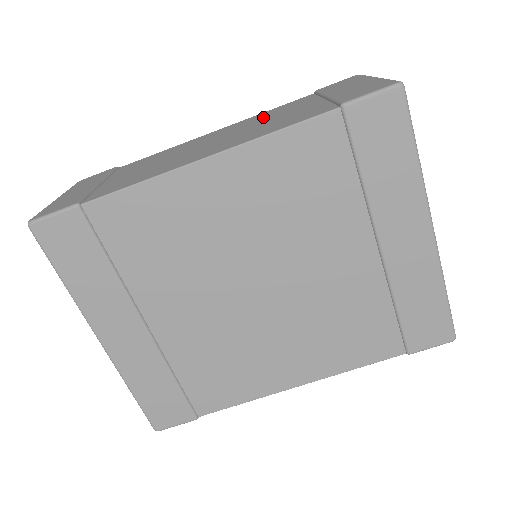
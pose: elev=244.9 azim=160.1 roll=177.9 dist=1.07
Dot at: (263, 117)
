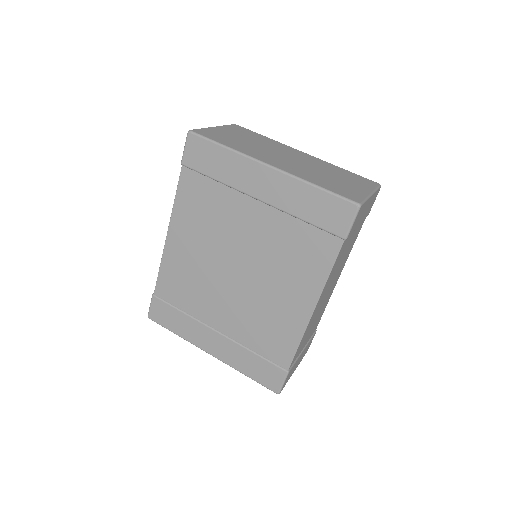
Dot at: occluded
